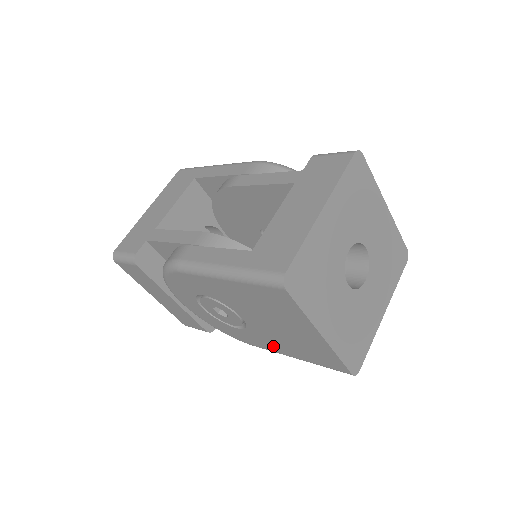
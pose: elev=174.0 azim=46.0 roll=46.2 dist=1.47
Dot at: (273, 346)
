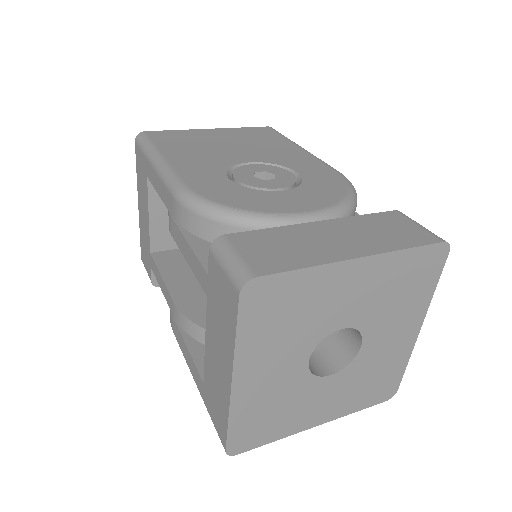
Dot at: occluded
